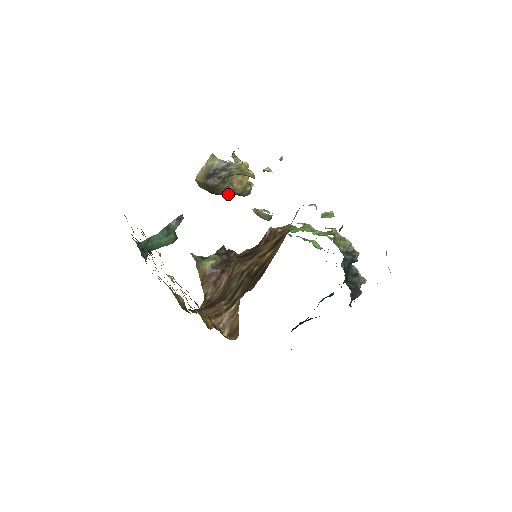
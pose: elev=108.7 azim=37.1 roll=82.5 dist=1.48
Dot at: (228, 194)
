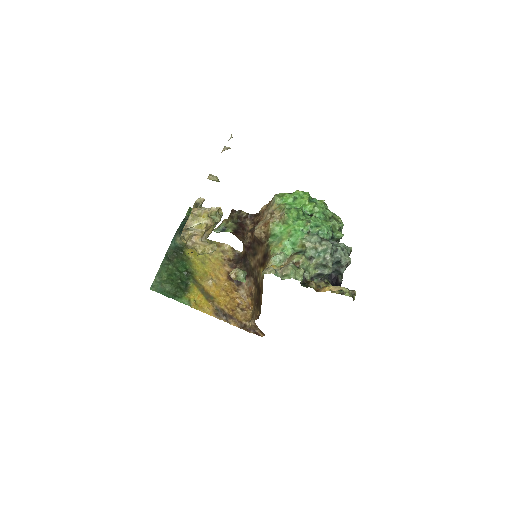
Dot at: occluded
